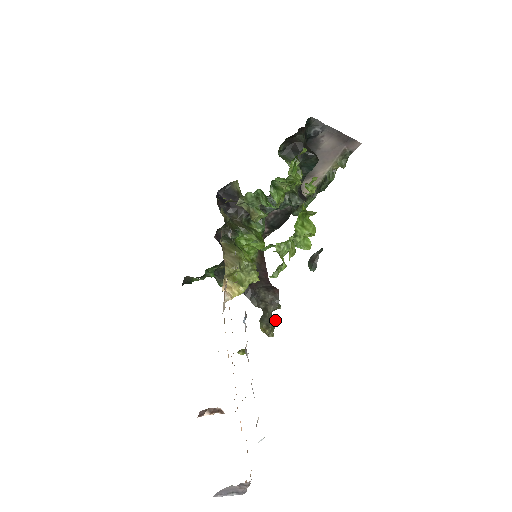
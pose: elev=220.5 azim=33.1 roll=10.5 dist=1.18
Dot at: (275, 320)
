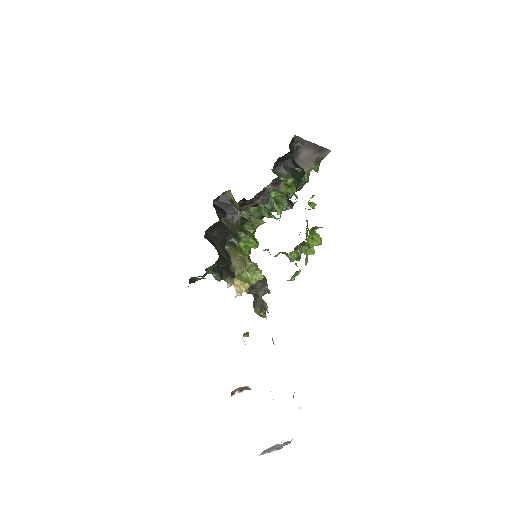
Dot at: (266, 303)
